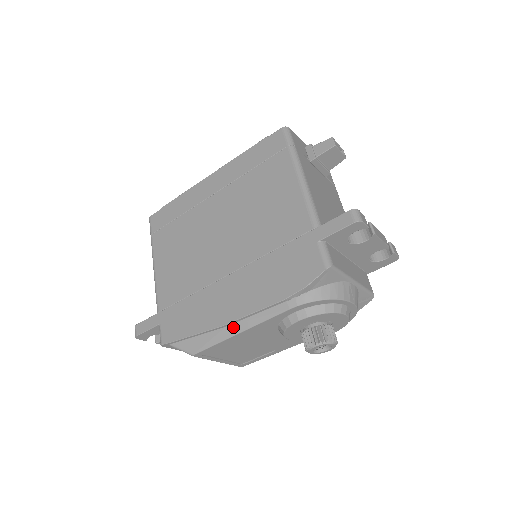
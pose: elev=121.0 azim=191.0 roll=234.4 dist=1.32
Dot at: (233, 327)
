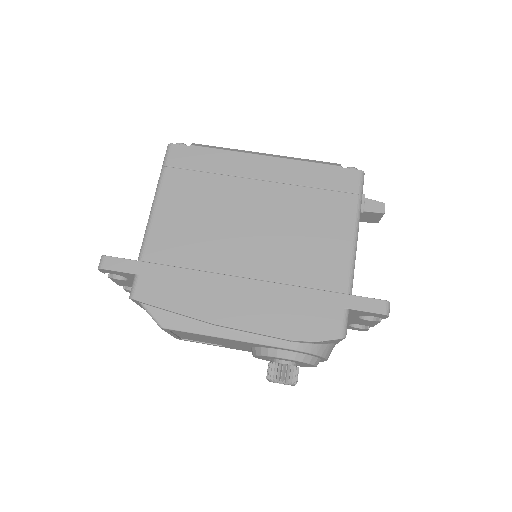
Dot at: (223, 330)
